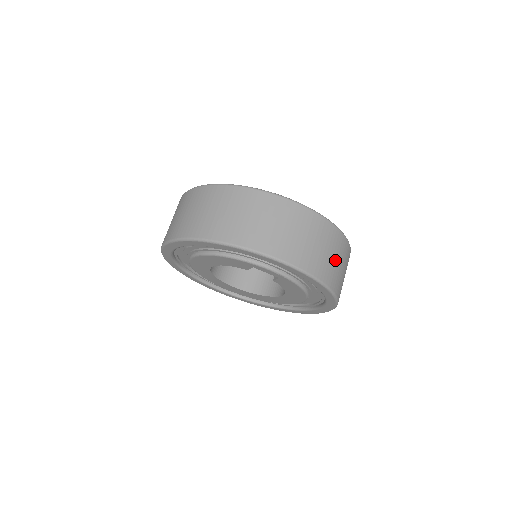
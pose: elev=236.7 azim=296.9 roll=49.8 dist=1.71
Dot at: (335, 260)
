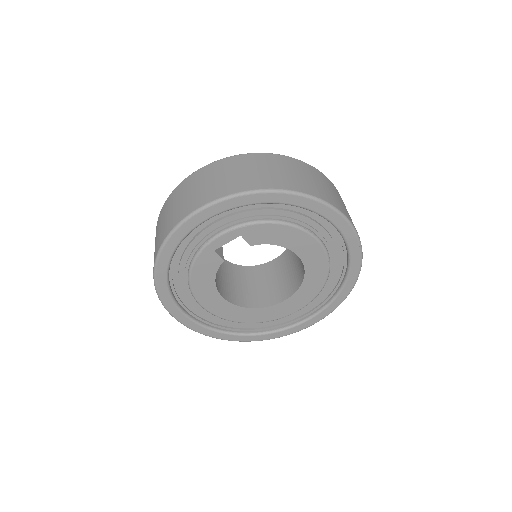
Dot at: (260, 171)
